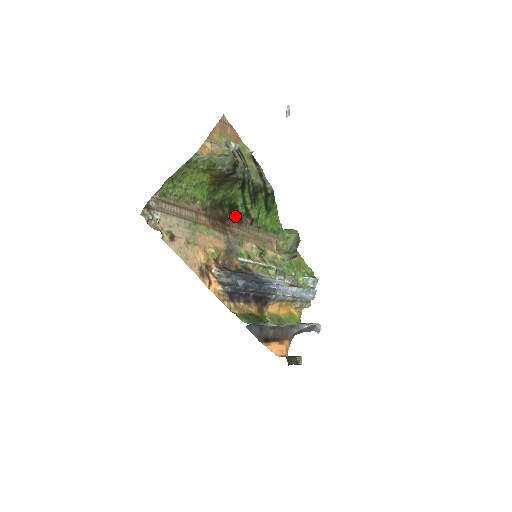
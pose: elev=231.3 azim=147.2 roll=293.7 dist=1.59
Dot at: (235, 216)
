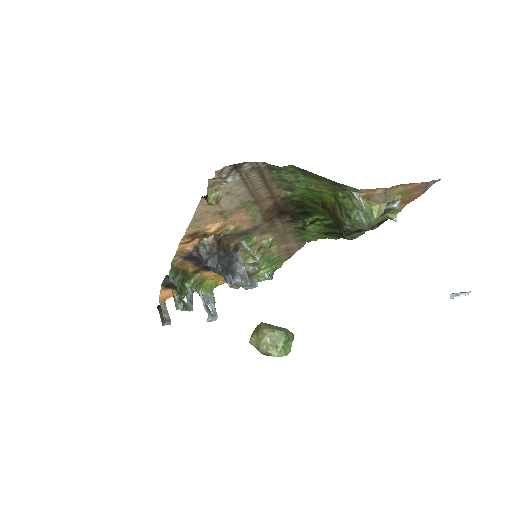
Dot at: (297, 217)
